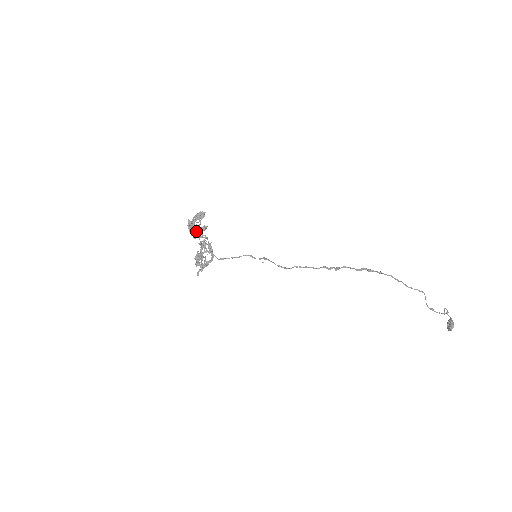
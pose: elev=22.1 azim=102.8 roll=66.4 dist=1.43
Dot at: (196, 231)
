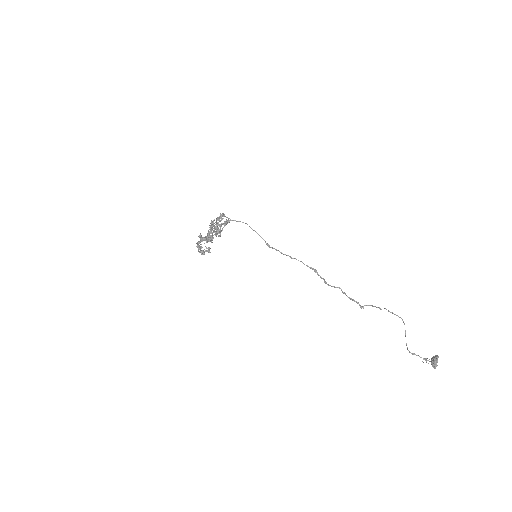
Dot at: (200, 250)
